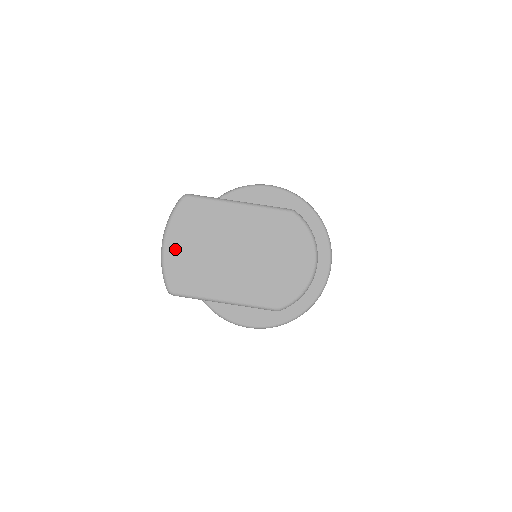
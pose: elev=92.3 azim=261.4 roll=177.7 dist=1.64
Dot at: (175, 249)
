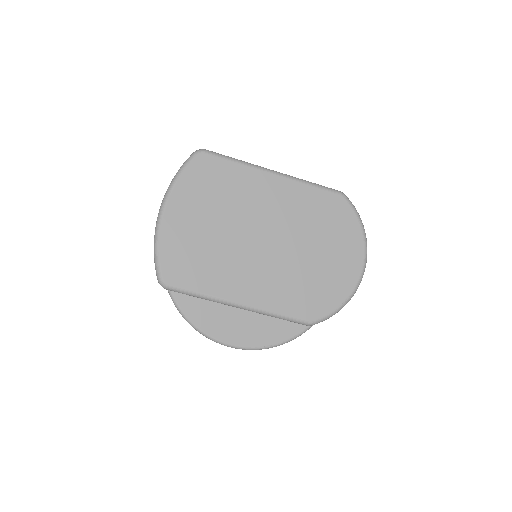
Dot at: (178, 223)
